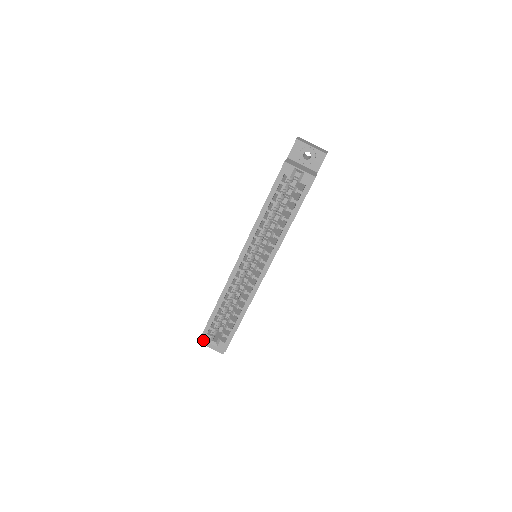
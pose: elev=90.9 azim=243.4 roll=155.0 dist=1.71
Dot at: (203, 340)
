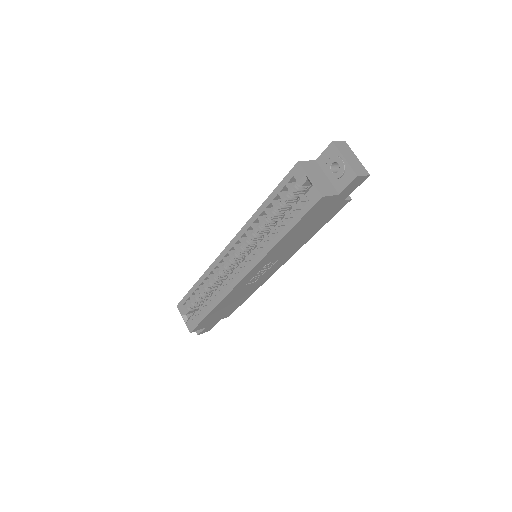
Dot at: (178, 309)
